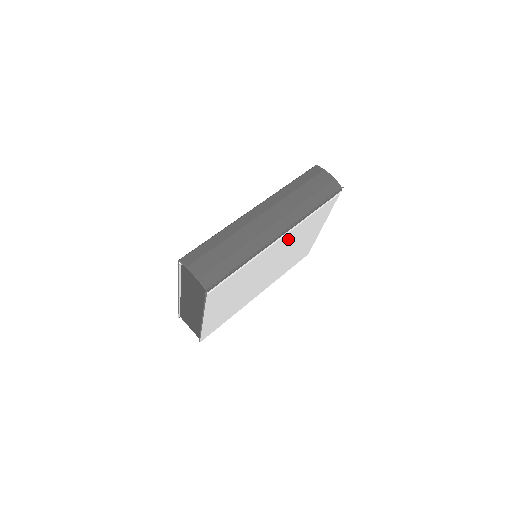
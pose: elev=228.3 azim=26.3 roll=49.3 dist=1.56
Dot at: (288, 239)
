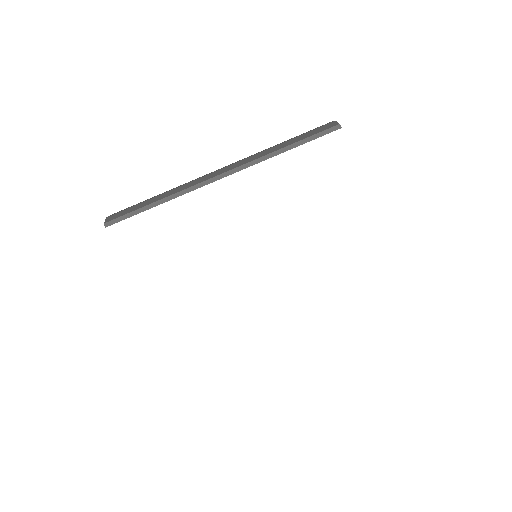
Dot at: (258, 200)
